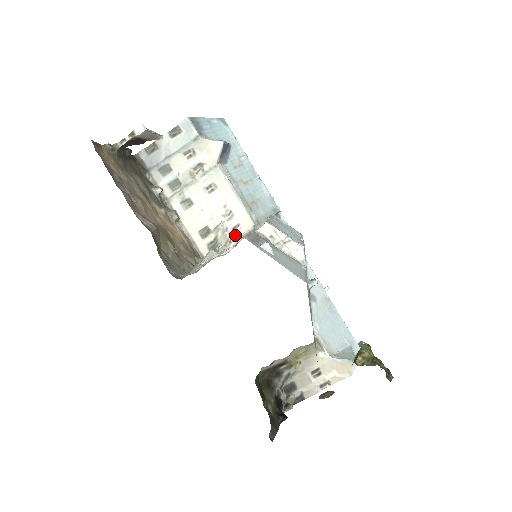
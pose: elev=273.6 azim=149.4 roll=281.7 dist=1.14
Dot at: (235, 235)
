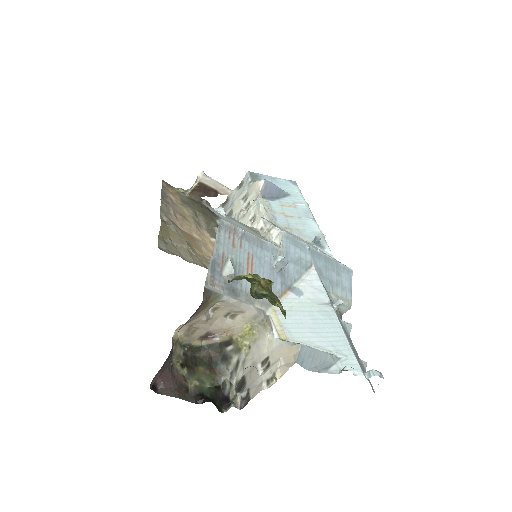
Dot at: occluded
